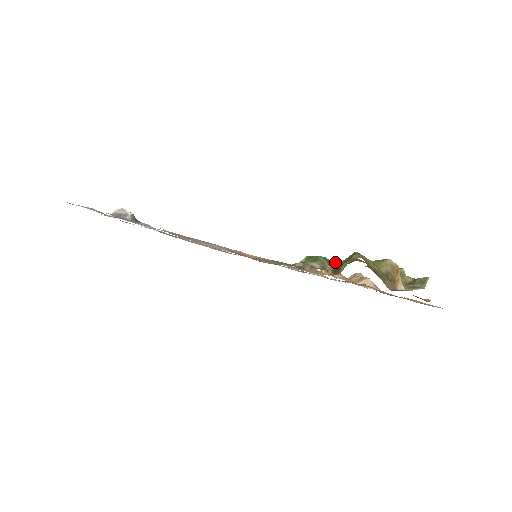
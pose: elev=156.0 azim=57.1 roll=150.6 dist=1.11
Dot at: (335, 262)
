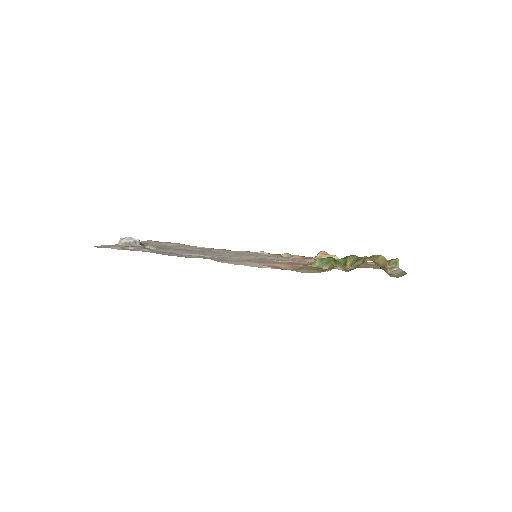
Dot at: (339, 259)
